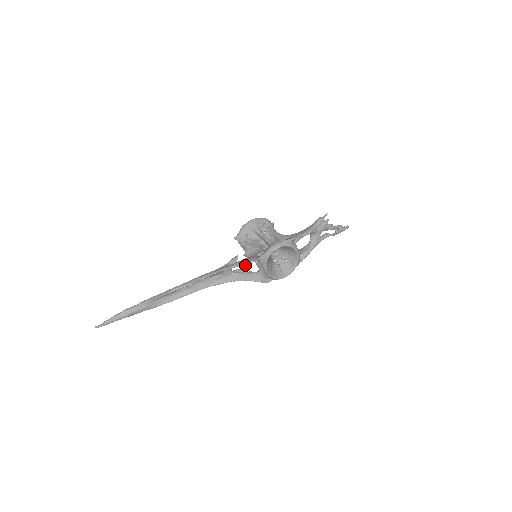
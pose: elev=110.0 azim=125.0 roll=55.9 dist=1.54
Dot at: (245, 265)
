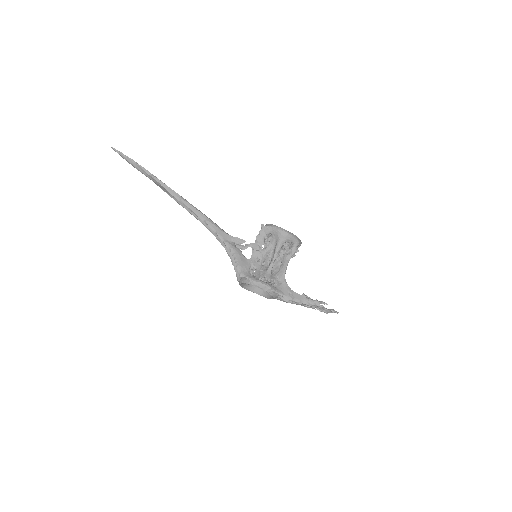
Dot at: (246, 247)
